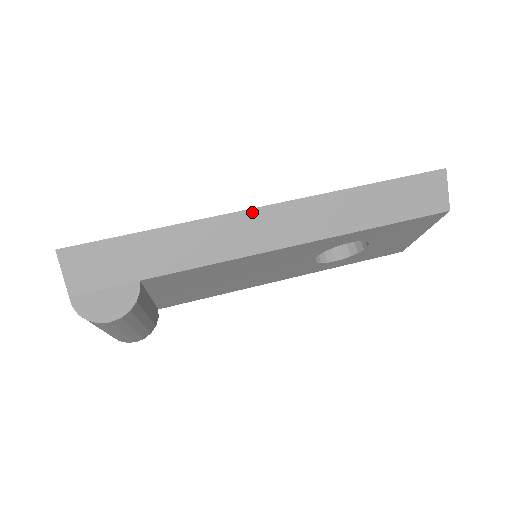
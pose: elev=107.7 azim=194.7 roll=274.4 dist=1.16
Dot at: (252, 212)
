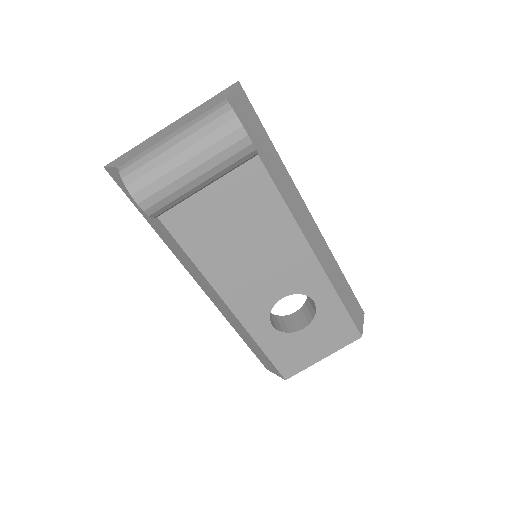
Dot at: (308, 212)
